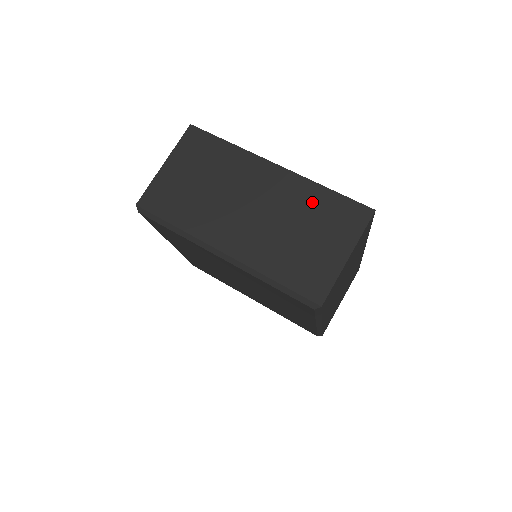
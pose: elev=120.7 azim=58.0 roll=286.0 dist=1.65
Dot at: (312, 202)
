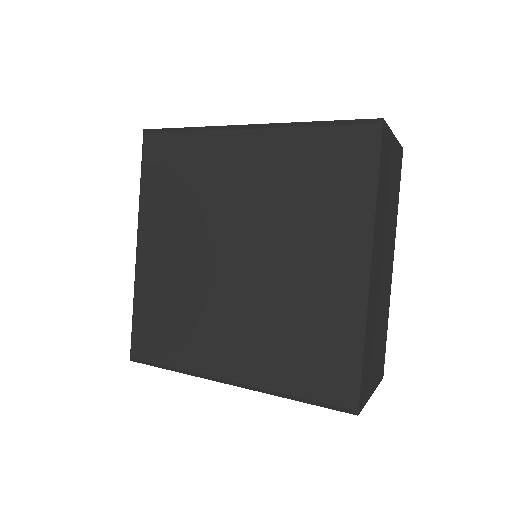
Dot at: occluded
